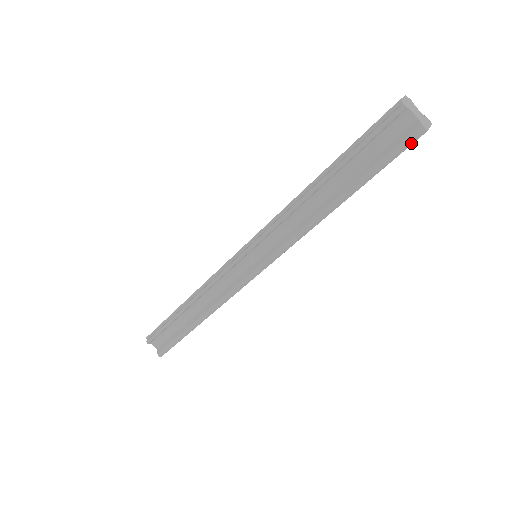
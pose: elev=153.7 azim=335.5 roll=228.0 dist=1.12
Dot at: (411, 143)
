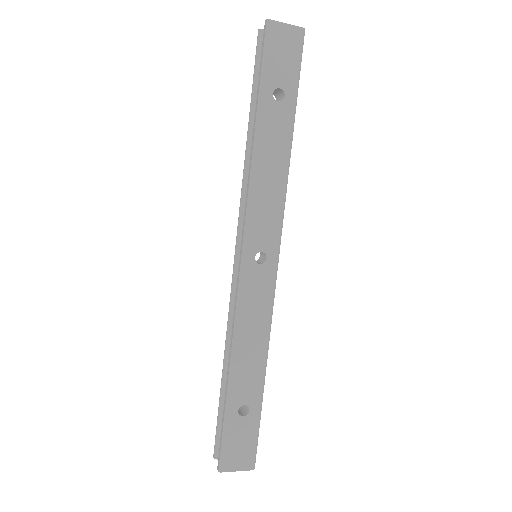
Dot at: (266, 37)
